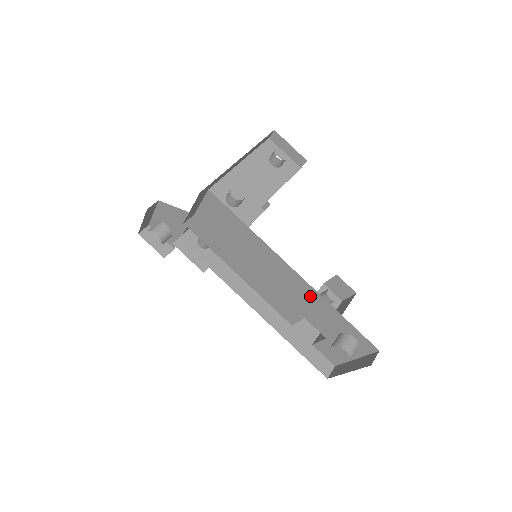
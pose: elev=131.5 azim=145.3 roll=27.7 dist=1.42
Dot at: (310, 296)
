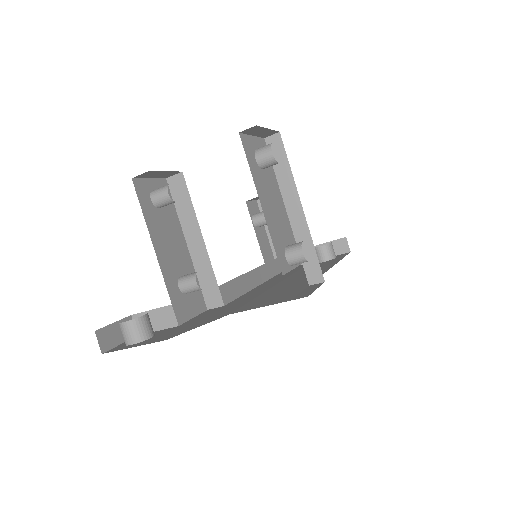
Dot at: occluded
